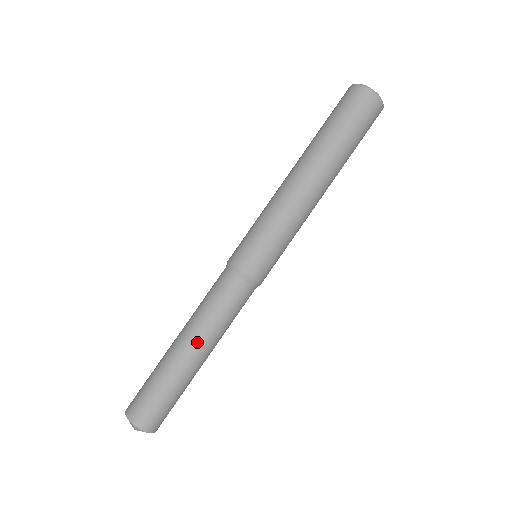
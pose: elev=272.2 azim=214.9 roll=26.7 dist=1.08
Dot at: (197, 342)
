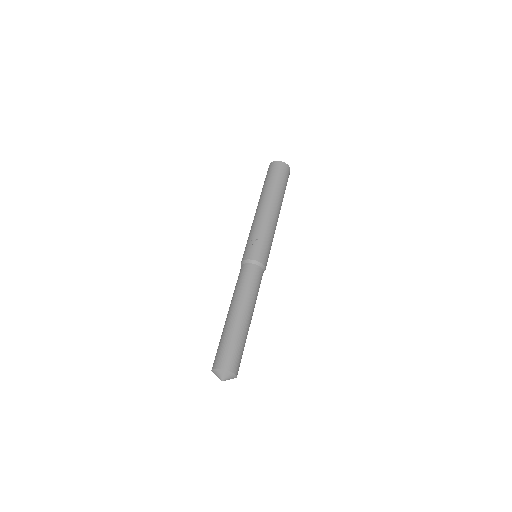
Dot at: (244, 306)
